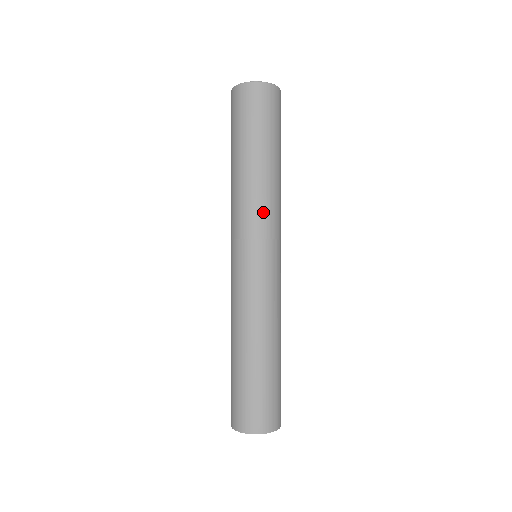
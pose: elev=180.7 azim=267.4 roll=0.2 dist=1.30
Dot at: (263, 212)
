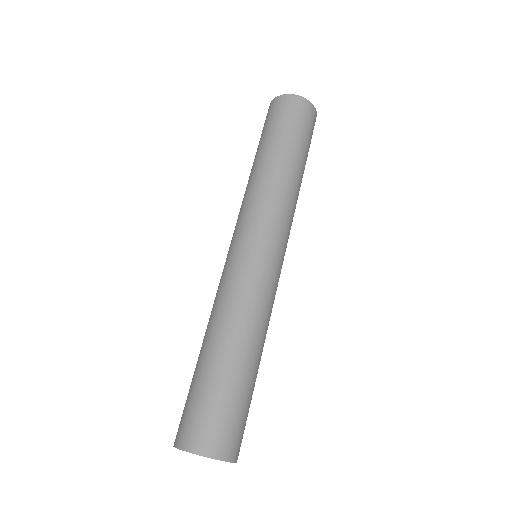
Dot at: (290, 215)
